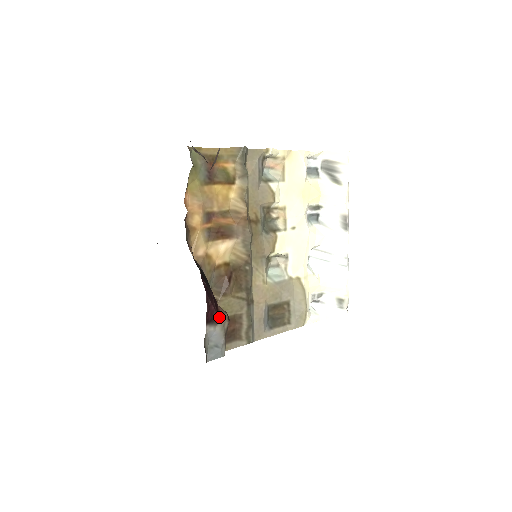
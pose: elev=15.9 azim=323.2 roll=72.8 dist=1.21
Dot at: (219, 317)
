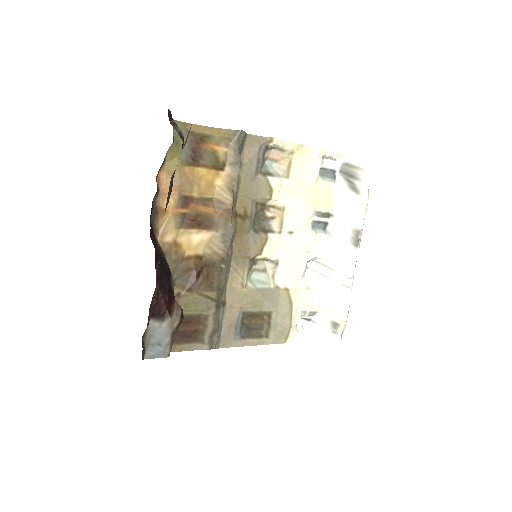
Dot at: (168, 313)
